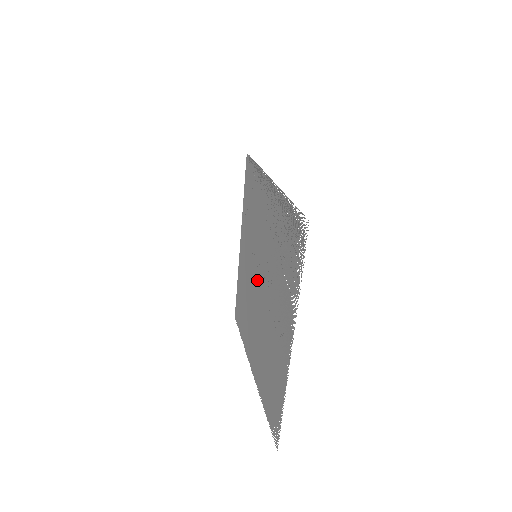
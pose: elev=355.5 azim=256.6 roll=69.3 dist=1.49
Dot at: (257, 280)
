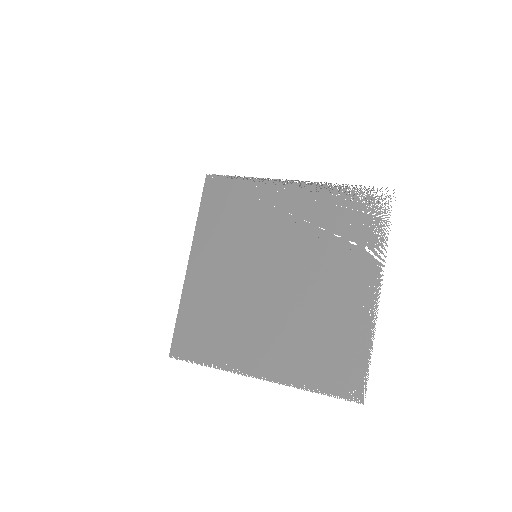
Dot at: (265, 276)
